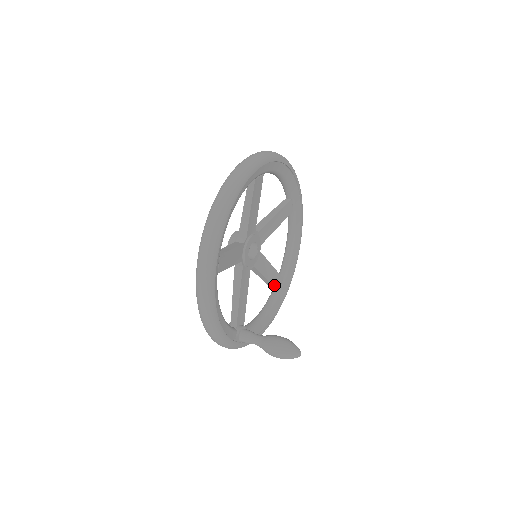
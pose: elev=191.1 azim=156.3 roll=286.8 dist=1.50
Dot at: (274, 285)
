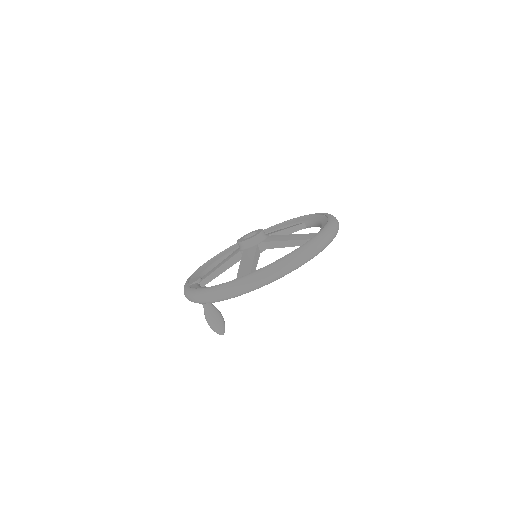
Dot at: occluded
